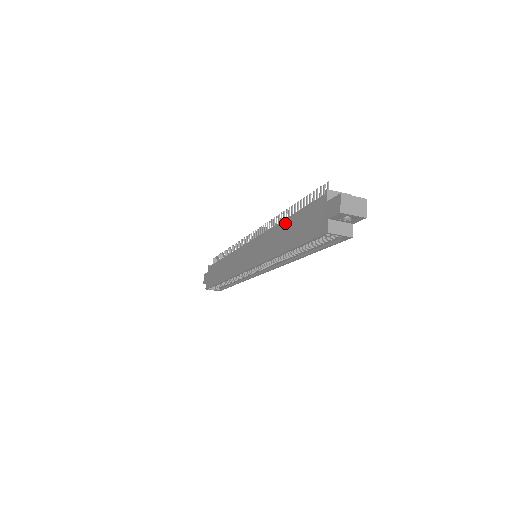
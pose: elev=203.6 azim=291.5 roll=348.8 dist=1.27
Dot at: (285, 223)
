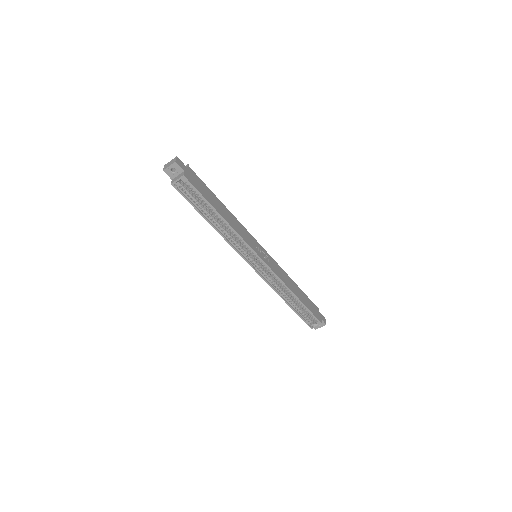
Dot at: occluded
